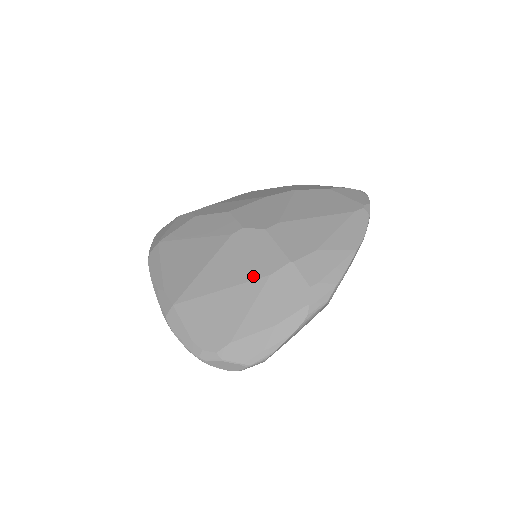
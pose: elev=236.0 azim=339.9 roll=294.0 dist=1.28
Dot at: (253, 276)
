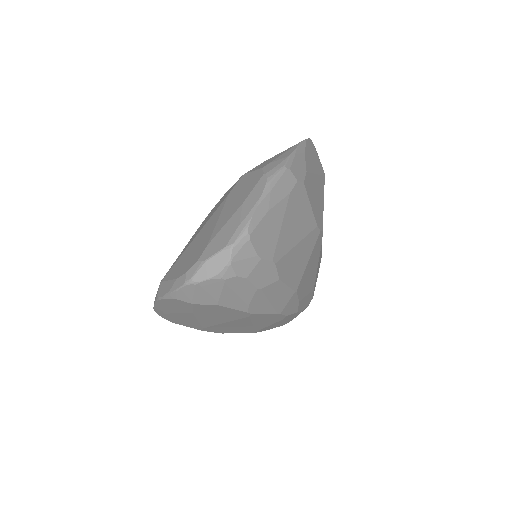
Dot at: (217, 208)
